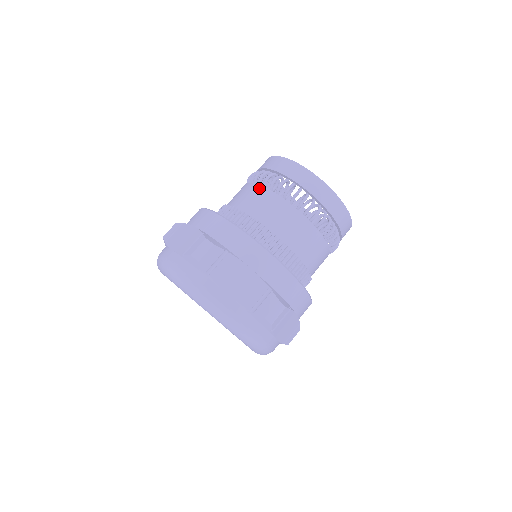
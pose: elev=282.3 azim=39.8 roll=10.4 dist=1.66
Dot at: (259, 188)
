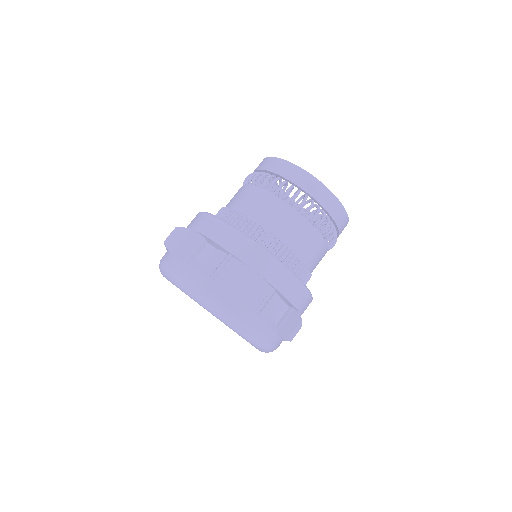
Dot at: occluded
